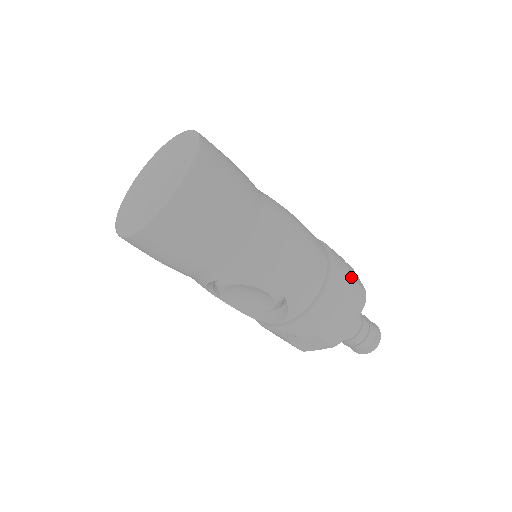
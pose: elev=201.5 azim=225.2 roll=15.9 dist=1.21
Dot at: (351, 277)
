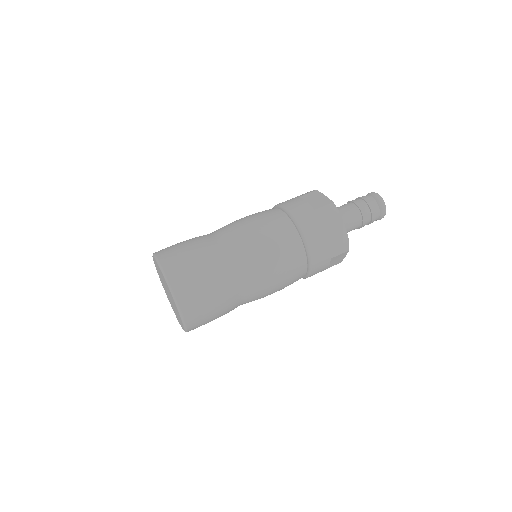
Dot at: (331, 246)
